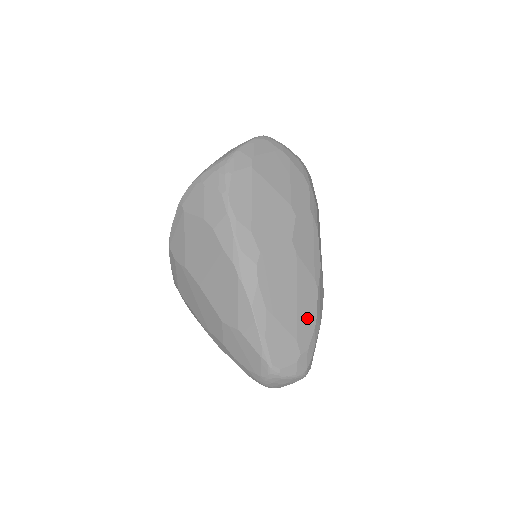
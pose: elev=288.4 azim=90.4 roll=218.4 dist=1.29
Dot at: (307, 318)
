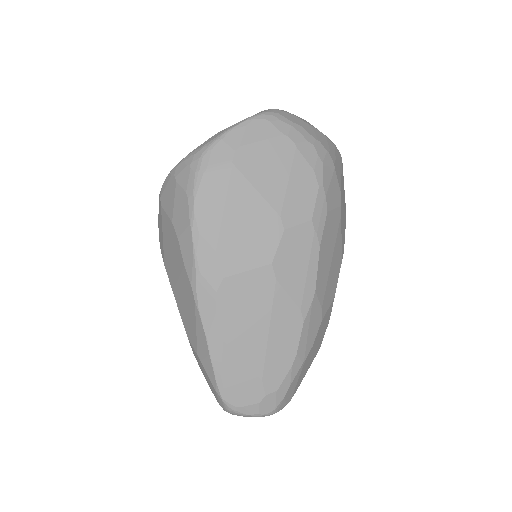
Dot at: (281, 355)
